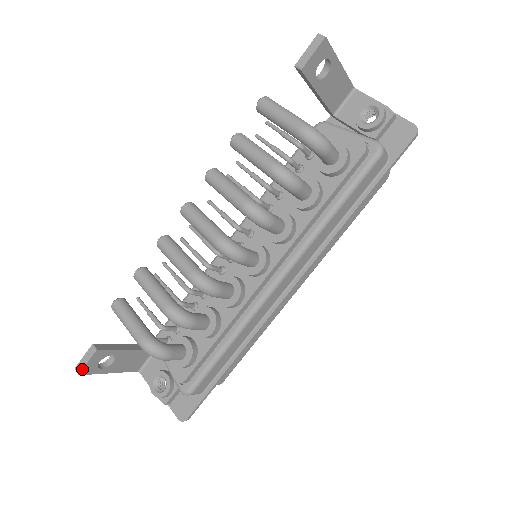
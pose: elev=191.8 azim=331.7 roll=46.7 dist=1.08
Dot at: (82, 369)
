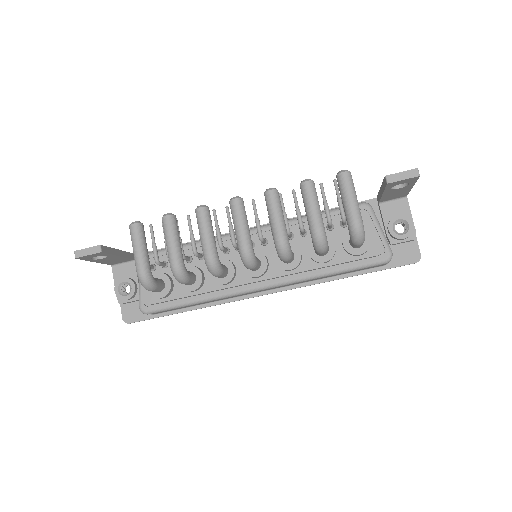
Dot at: (81, 257)
